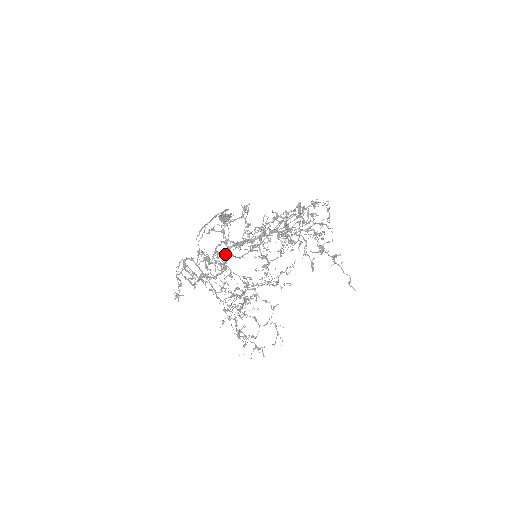
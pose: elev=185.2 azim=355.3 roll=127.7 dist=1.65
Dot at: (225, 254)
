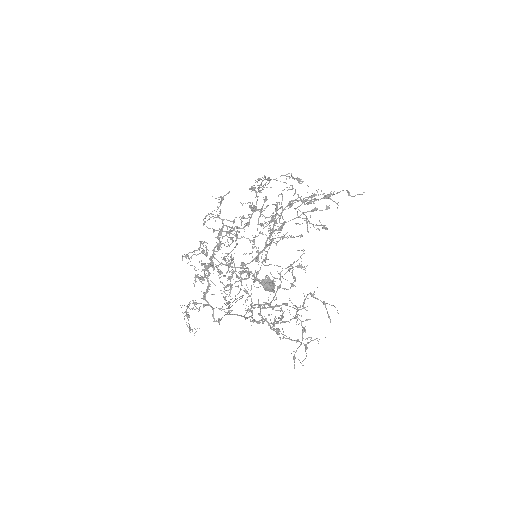
Dot at: (212, 264)
